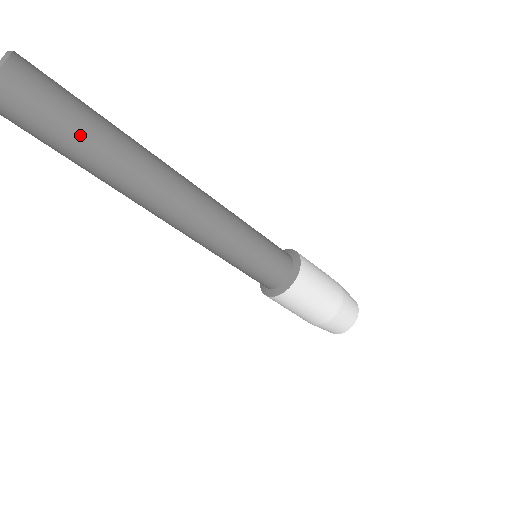
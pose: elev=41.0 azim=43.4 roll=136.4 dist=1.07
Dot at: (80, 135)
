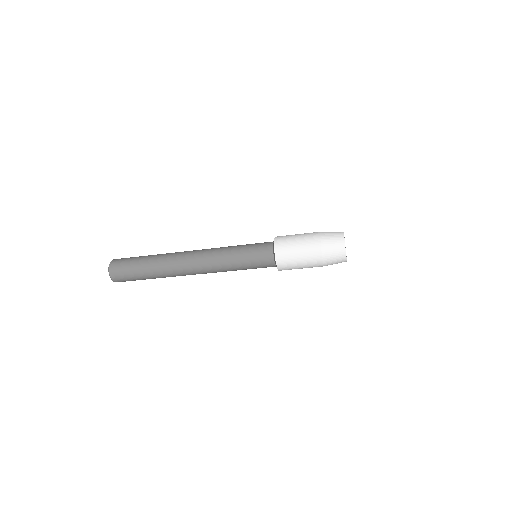
Dot at: (141, 263)
